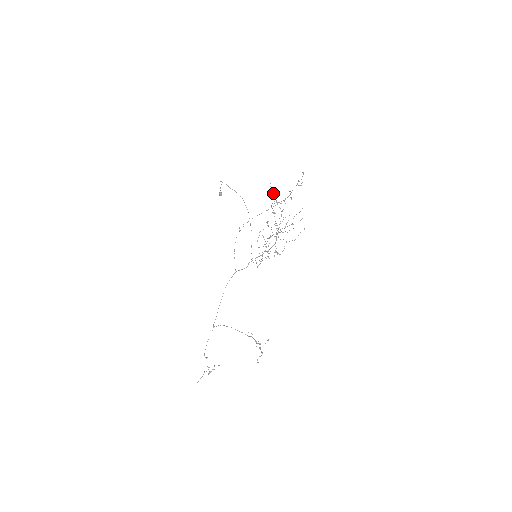
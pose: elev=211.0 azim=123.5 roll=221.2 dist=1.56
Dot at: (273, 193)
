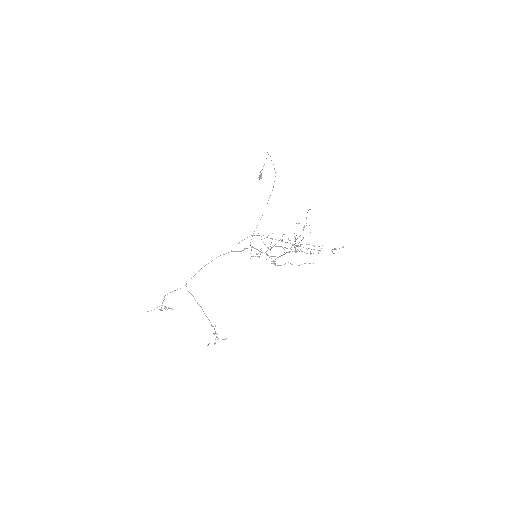
Dot at: (306, 218)
